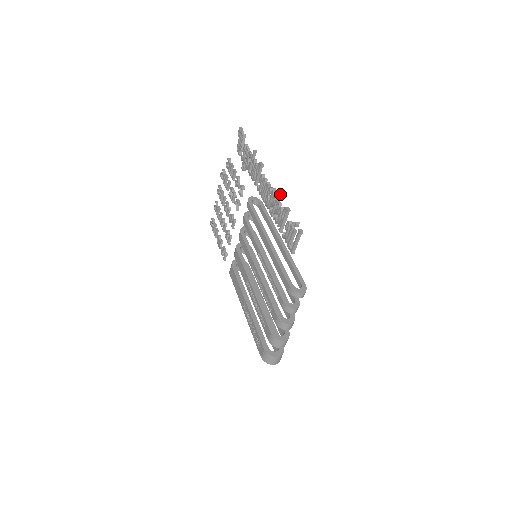
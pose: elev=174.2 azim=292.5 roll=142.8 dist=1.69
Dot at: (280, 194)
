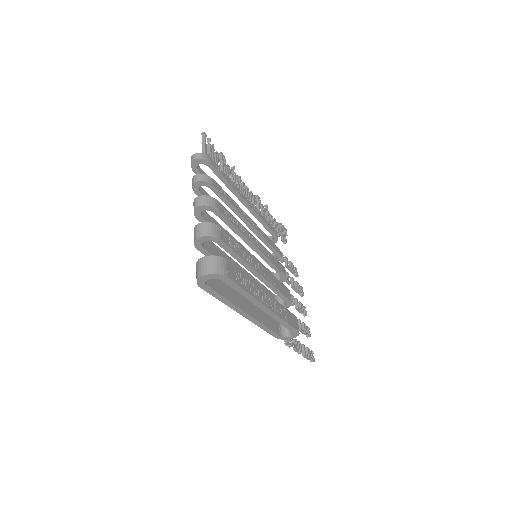
Dot at: (233, 168)
